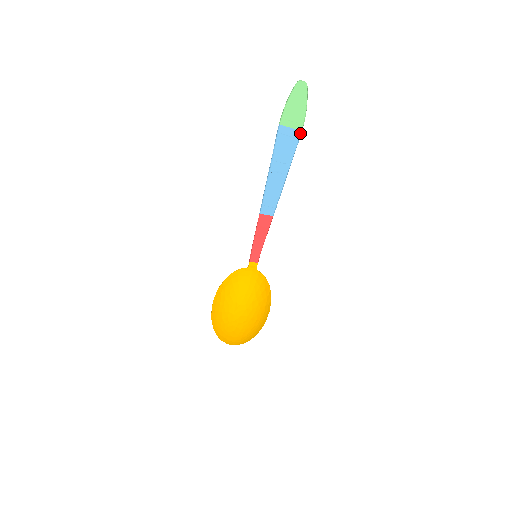
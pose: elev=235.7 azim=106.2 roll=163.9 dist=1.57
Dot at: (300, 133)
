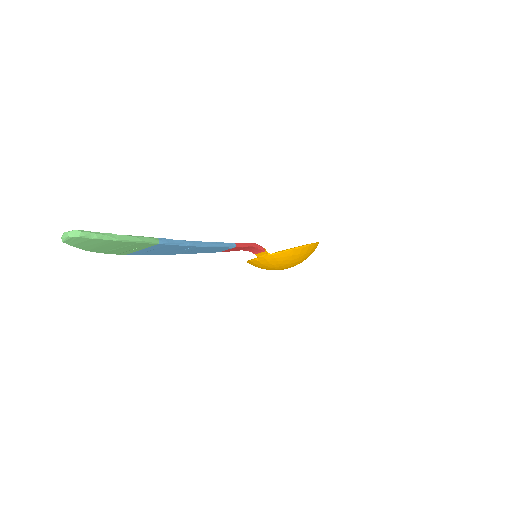
Dot at: (160, 244)
